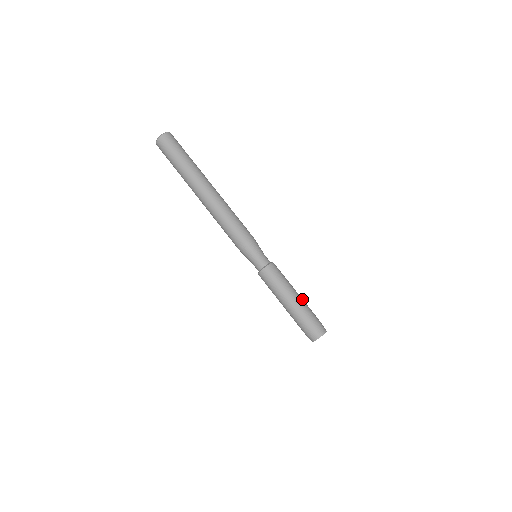
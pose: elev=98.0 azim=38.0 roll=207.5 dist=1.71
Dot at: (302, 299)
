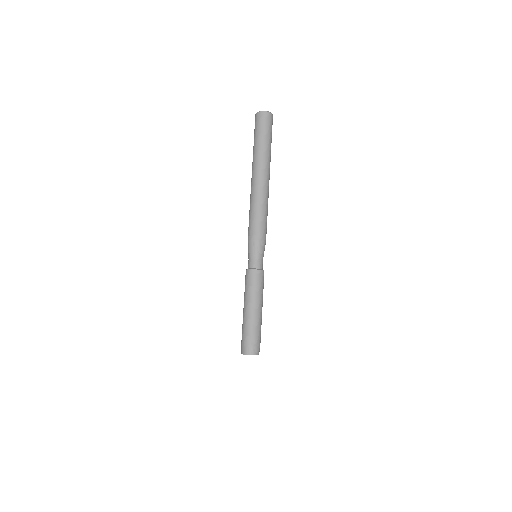
Dot at: (261, 316)
